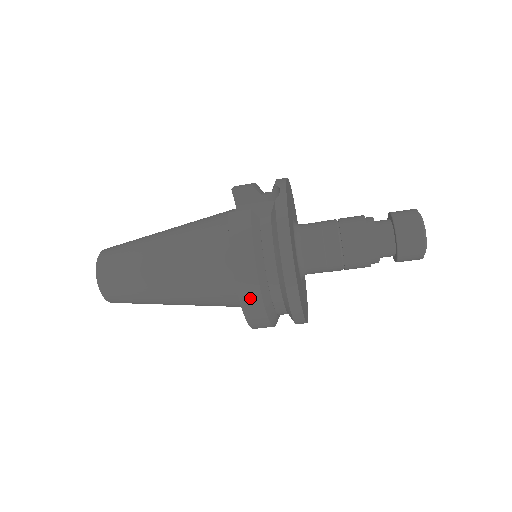
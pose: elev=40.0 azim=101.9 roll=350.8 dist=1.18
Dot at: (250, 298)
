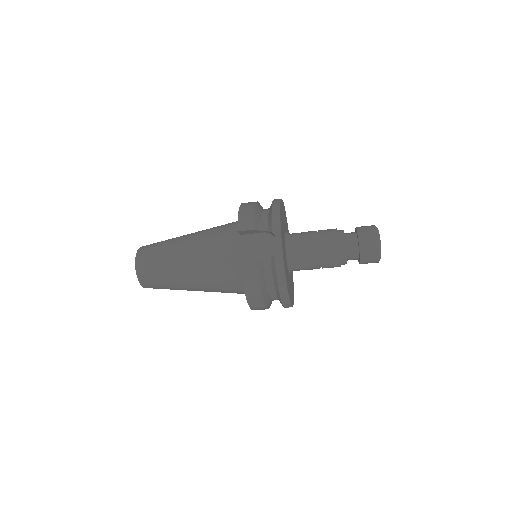
Dot at: (258, 308)
